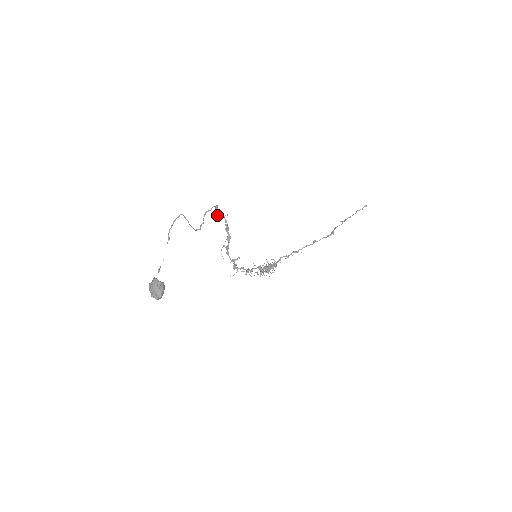
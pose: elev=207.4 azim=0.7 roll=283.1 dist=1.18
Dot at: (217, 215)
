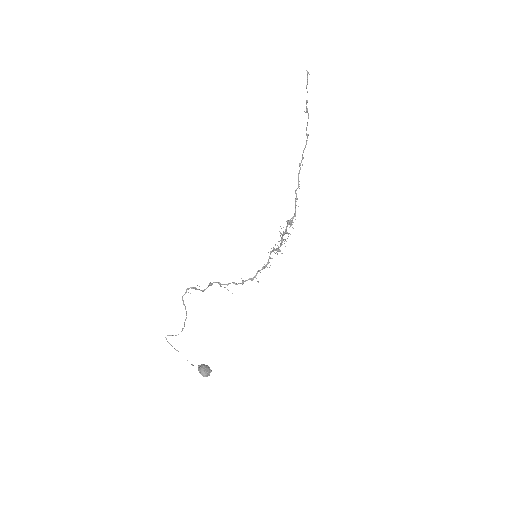
Dot at: (195, 289)
